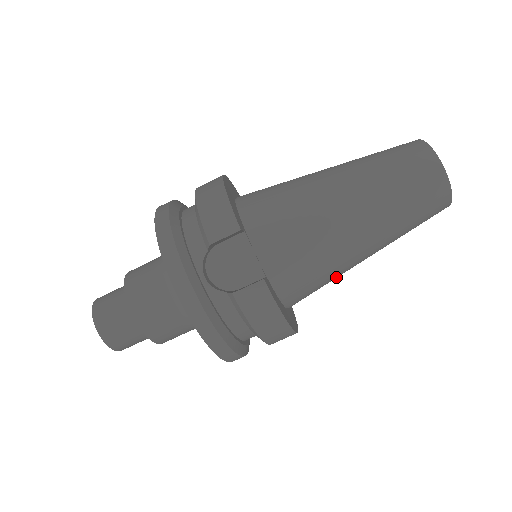
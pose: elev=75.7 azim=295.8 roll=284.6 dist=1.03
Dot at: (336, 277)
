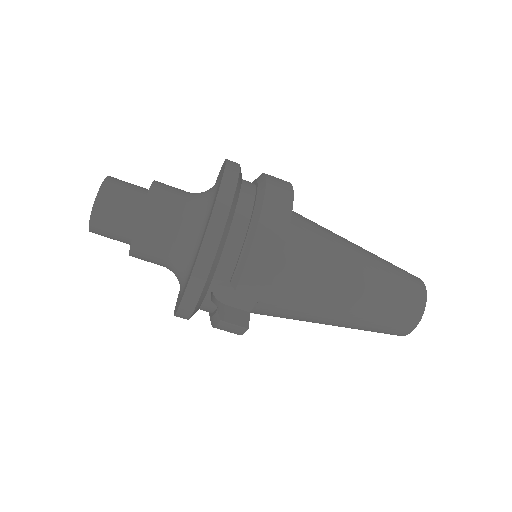
Dot at: occluded
